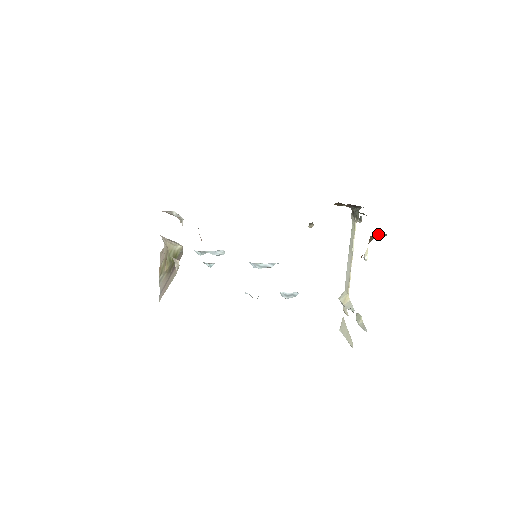
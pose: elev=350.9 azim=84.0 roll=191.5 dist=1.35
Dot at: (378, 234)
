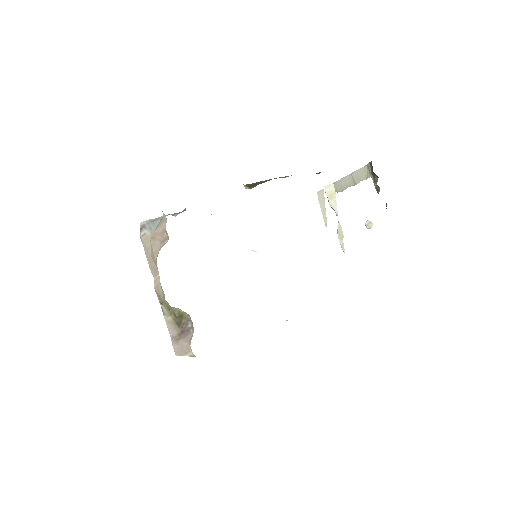
Dot at: occluded
